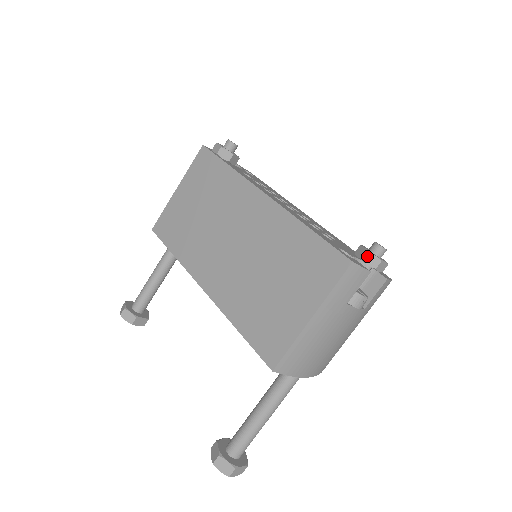
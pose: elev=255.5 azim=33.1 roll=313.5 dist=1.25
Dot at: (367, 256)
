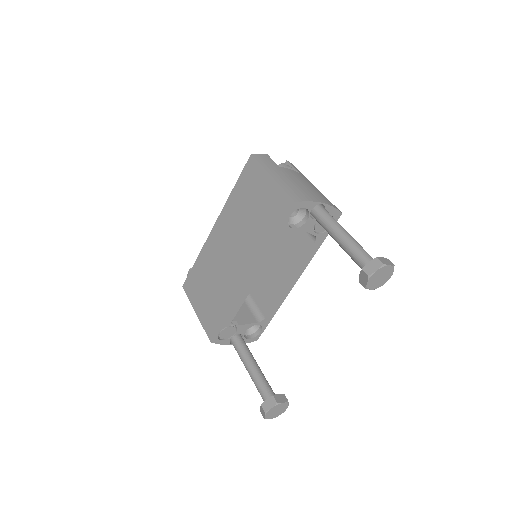
Dot at: occluded
